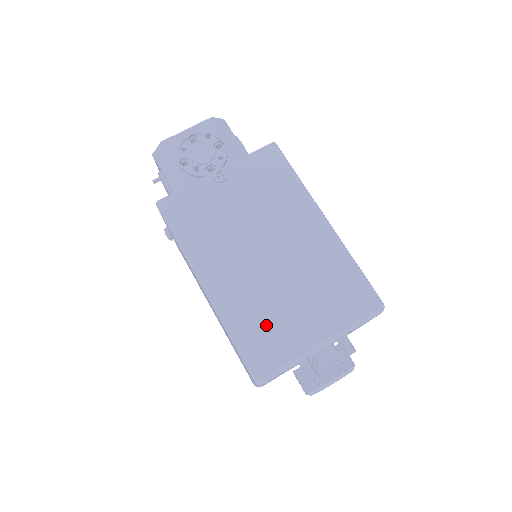
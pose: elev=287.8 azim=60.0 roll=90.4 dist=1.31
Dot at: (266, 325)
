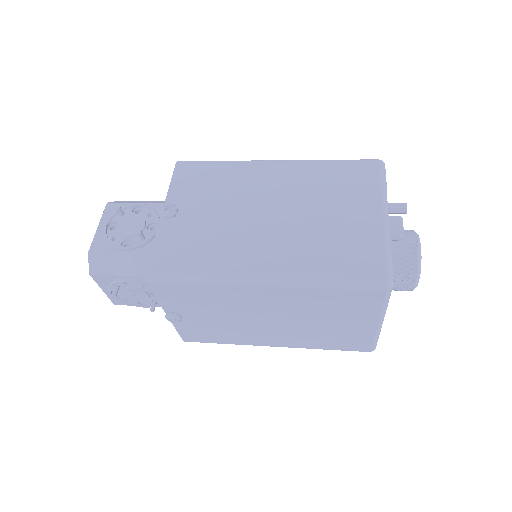
Dot at: (338, 248)
